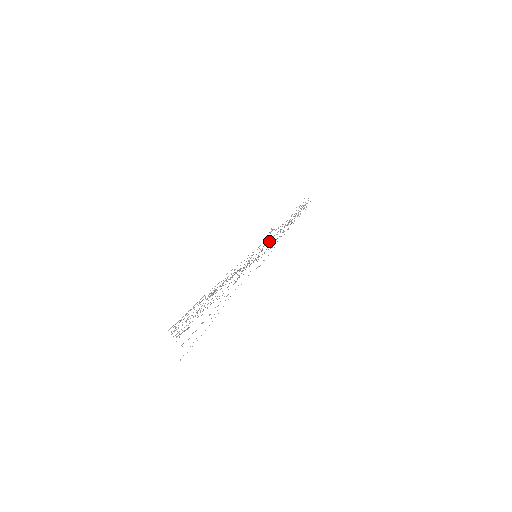
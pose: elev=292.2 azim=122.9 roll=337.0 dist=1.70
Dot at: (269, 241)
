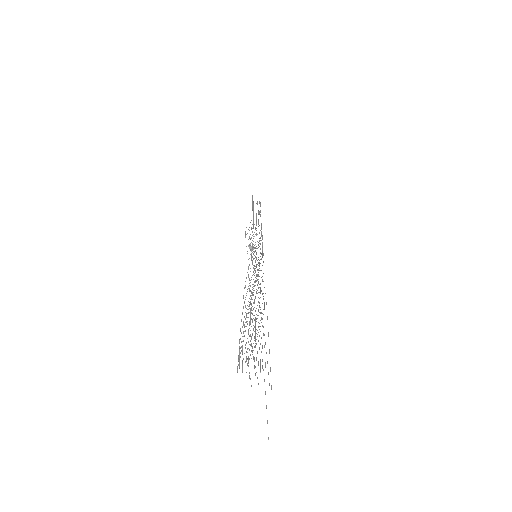
Dot at: occluded
